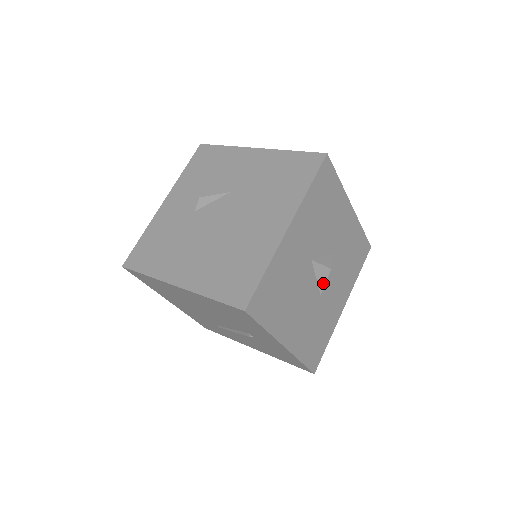
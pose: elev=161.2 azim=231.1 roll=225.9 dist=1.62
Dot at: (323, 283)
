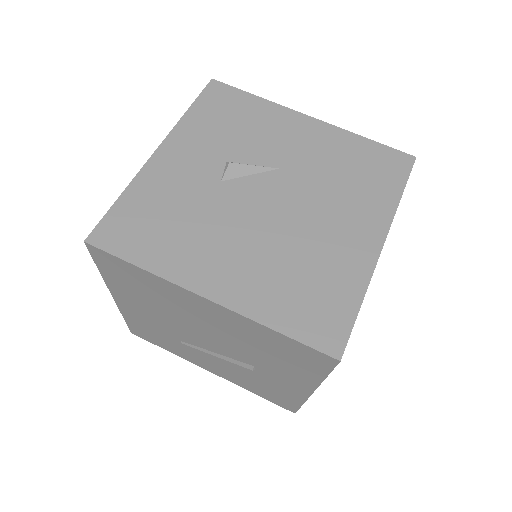
Dot at: occluded
